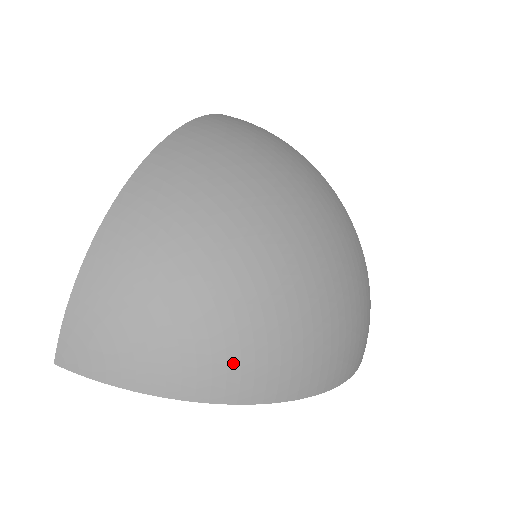
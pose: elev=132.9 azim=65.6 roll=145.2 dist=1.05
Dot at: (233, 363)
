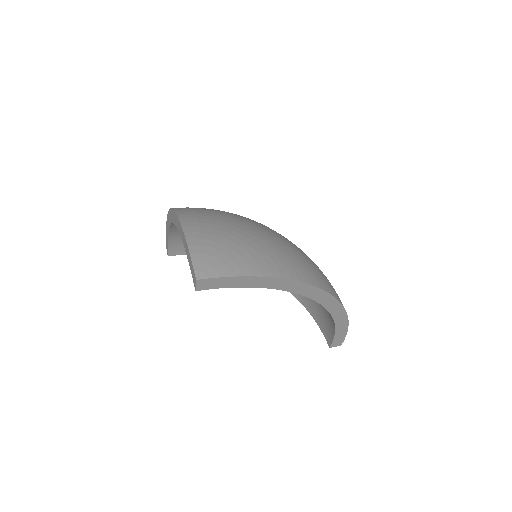
Dot at: (301, 262)
